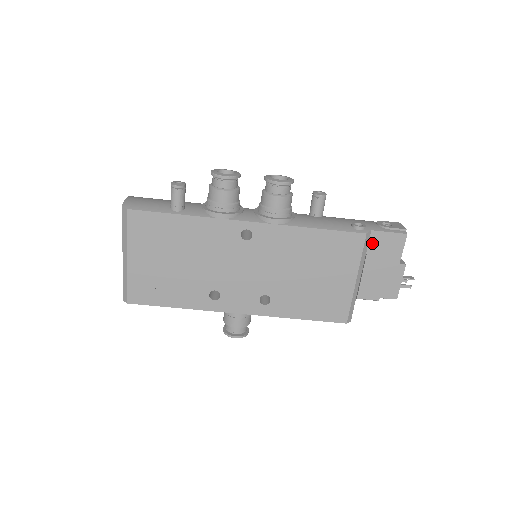
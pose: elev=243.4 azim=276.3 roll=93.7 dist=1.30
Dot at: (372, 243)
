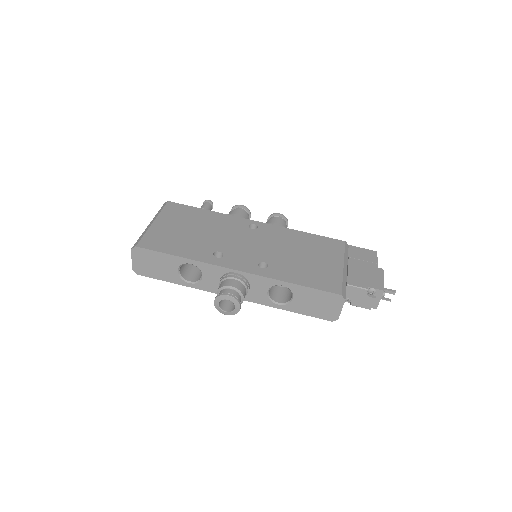
Dot at: (351, 252)
